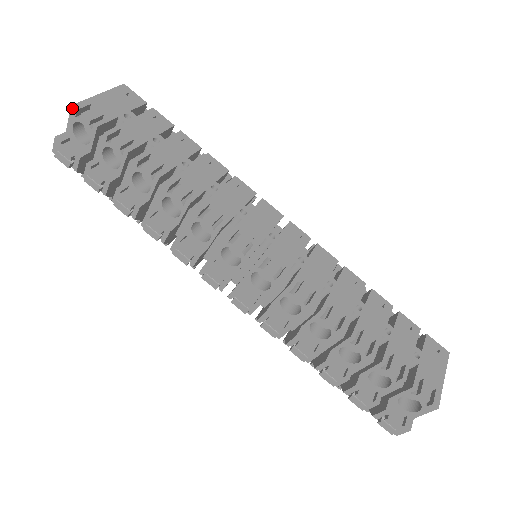
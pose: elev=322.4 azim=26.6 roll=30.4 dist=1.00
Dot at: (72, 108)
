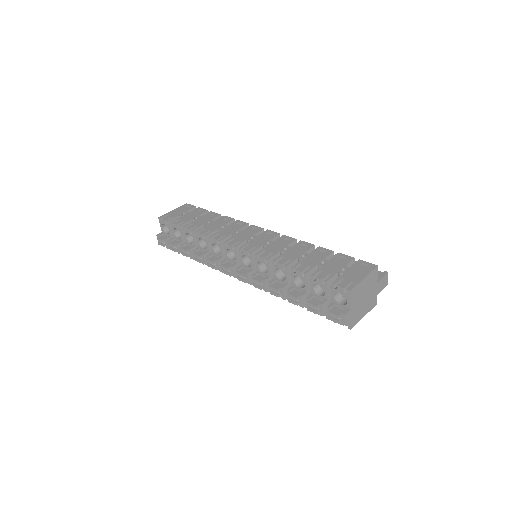
Dot at: (159, 219)
